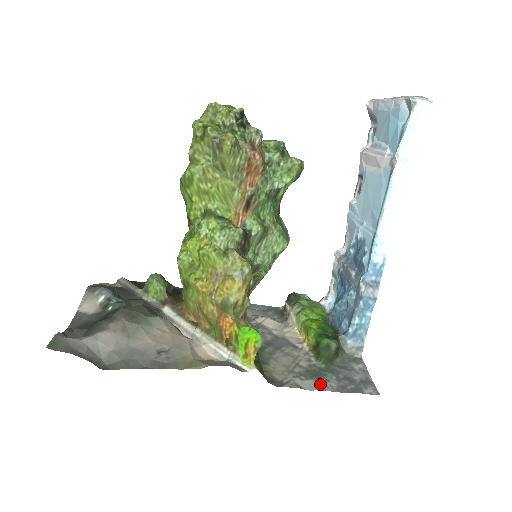
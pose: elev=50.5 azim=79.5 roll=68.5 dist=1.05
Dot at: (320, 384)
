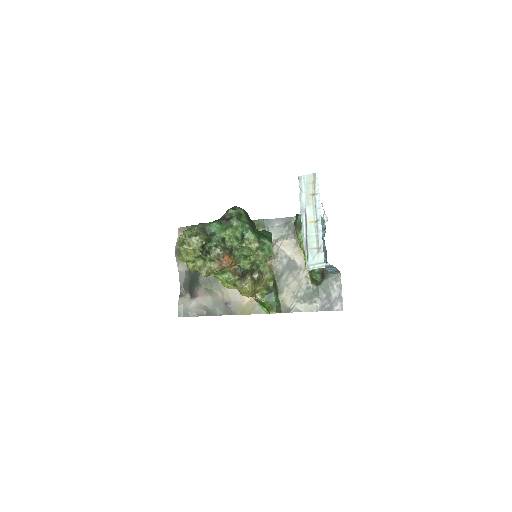
Dot at: (310, 306)
